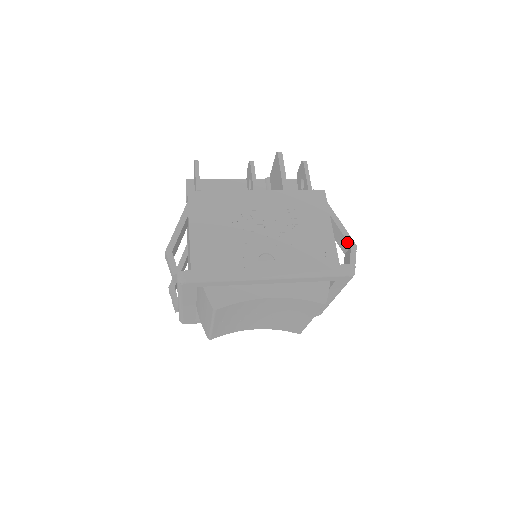
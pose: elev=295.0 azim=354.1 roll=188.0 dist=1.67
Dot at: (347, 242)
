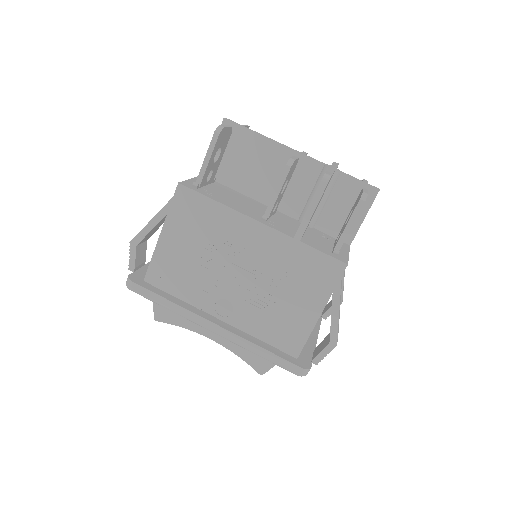
Dot at: (330, 335)
